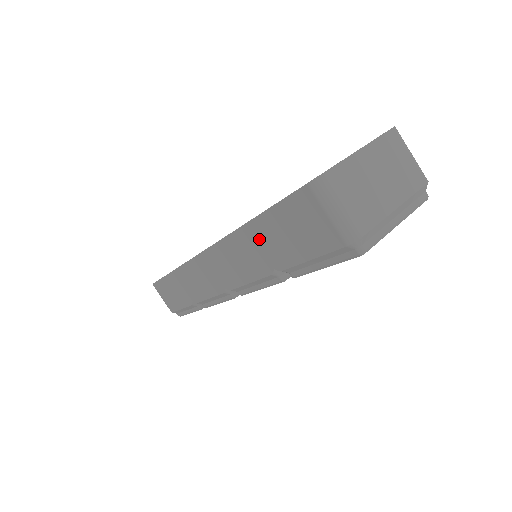
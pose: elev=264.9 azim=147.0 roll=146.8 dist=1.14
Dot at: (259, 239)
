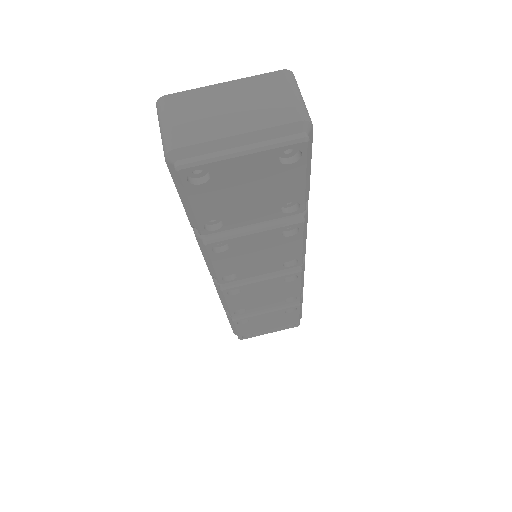
Dot at: occluded
